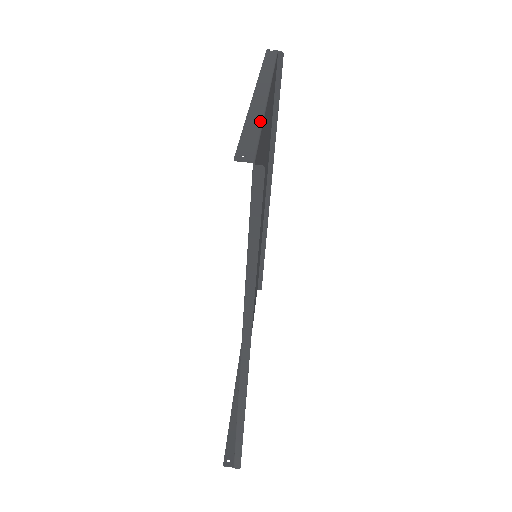
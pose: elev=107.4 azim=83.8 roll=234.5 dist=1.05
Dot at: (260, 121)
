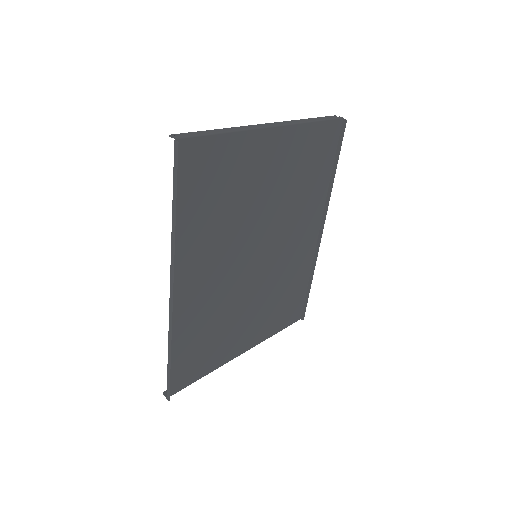
Dot at: (225, 131)
